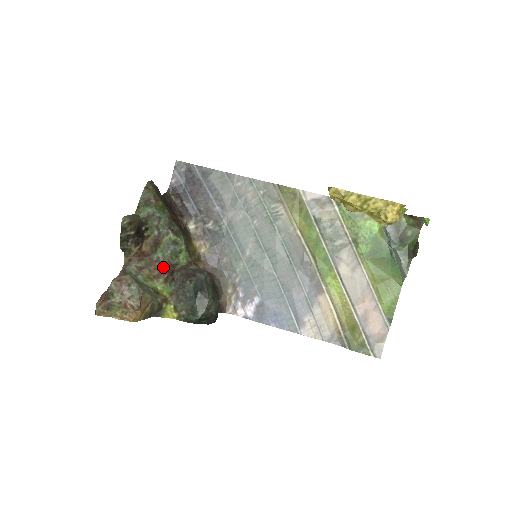
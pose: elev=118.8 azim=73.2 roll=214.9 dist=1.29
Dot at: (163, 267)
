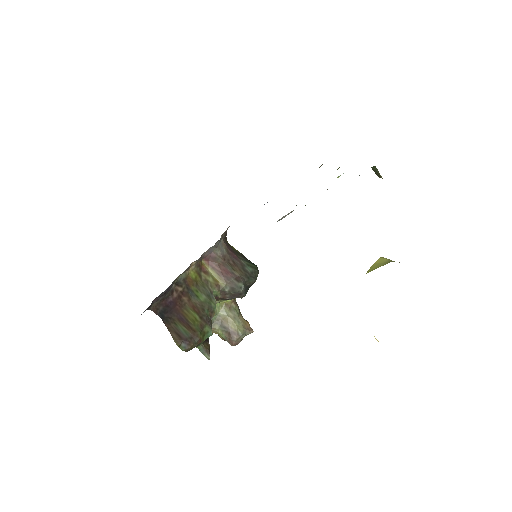
Dot at: occluded
